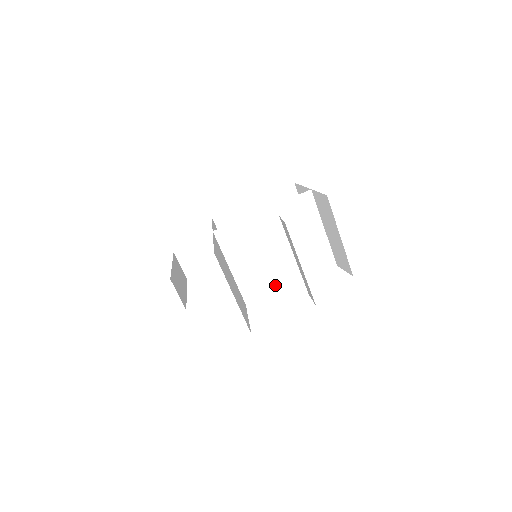
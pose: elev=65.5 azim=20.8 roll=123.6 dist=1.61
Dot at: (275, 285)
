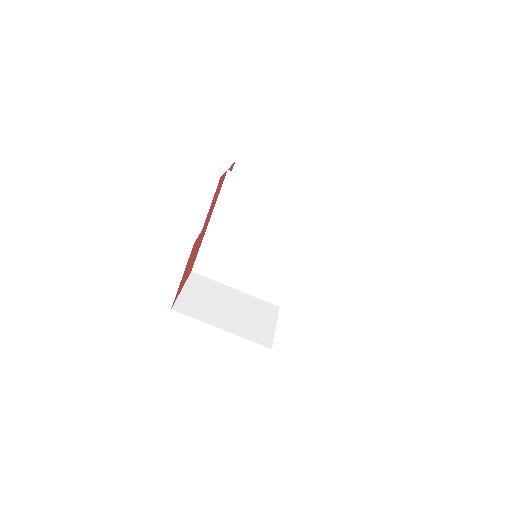
Dot at: (287, 273)
